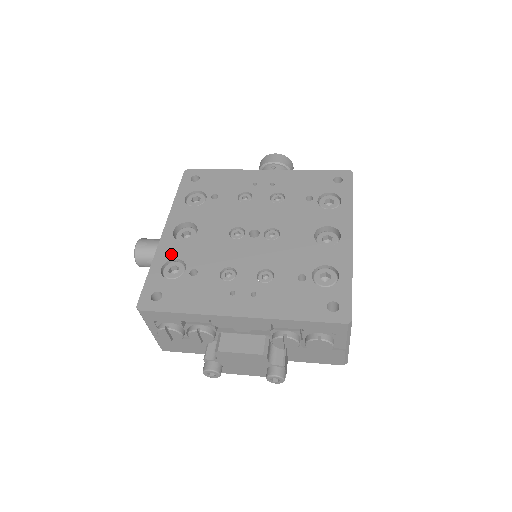
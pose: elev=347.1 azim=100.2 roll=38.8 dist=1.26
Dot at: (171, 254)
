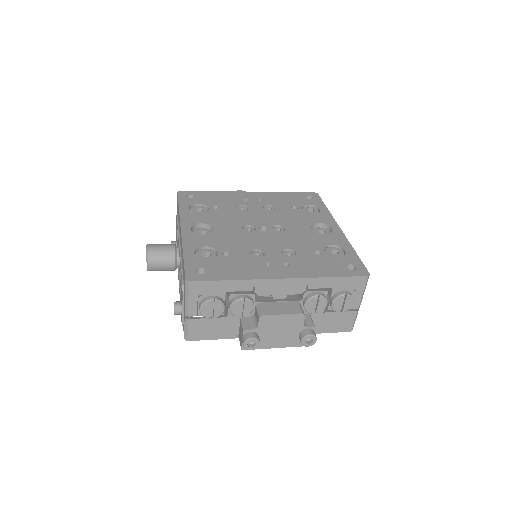
Dot at: (198, 243)
